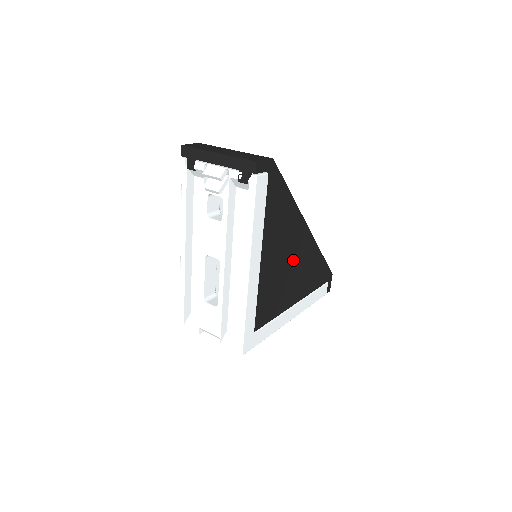
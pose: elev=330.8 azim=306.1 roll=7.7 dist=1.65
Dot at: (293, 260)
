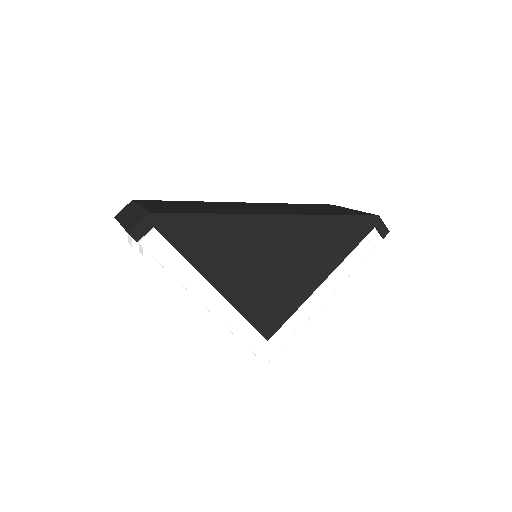
Dot at: (278, 255)
